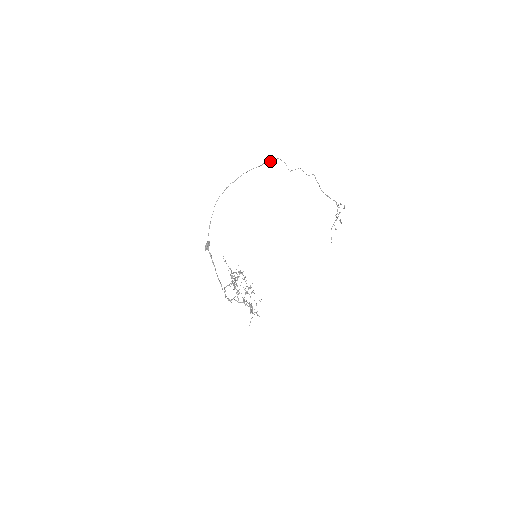
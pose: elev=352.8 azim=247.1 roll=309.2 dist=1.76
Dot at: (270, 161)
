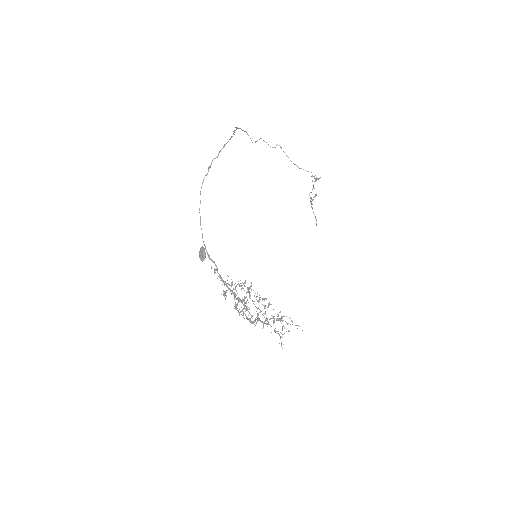
Dot at: (235, 130)
